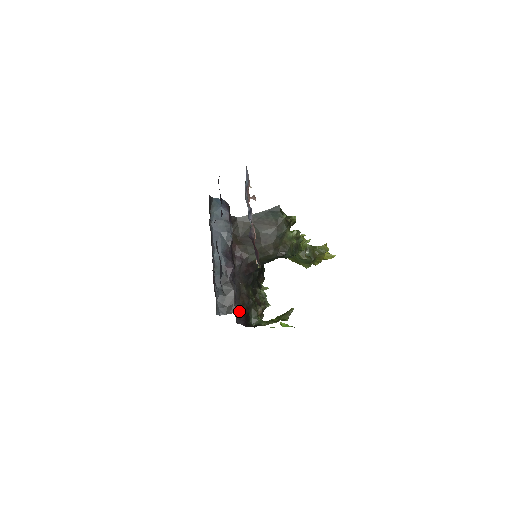
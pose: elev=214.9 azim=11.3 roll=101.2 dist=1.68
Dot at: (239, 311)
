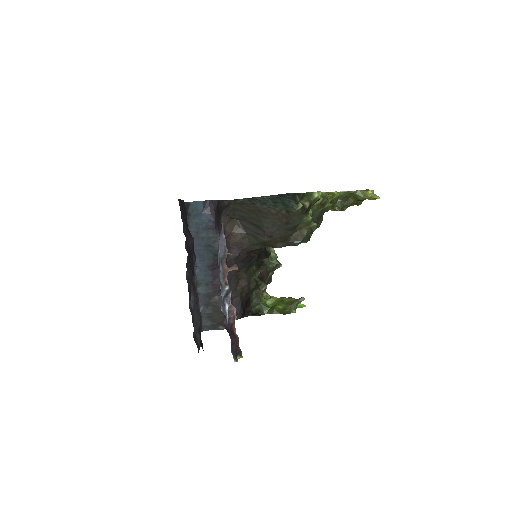
Dot at: (236, 303)
